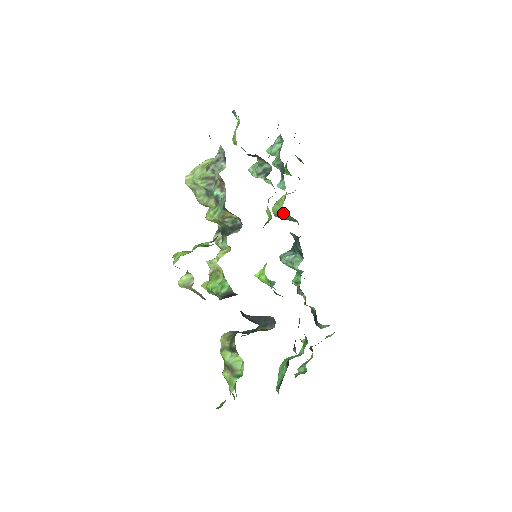
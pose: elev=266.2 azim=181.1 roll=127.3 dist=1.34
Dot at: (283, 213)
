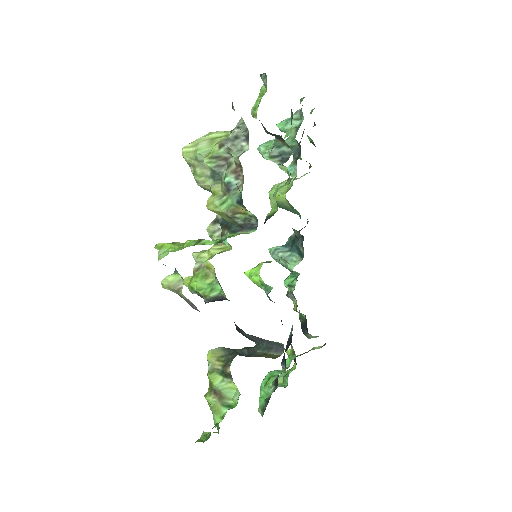
Dot at: (284, 202)
